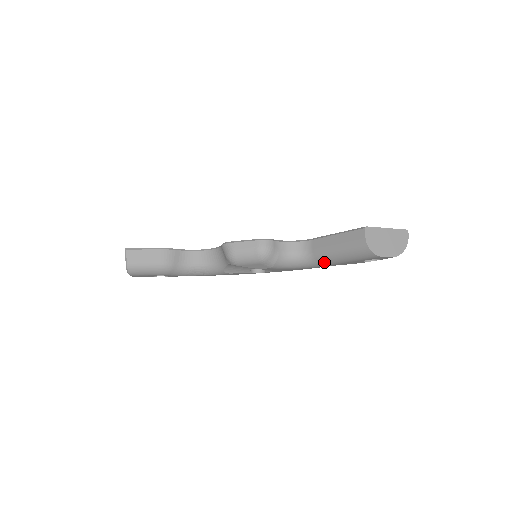
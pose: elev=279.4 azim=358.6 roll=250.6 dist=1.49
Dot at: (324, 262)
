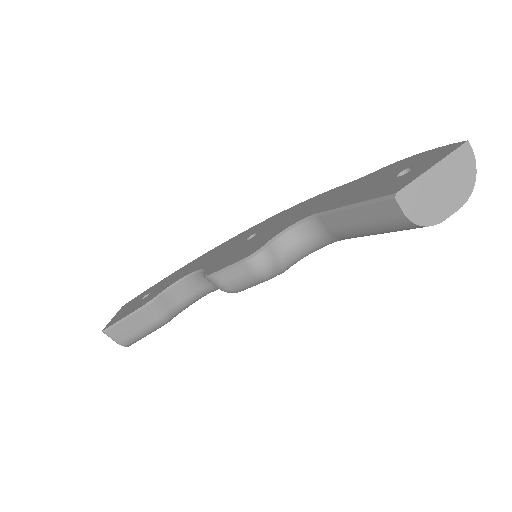
Dot at: occluded
